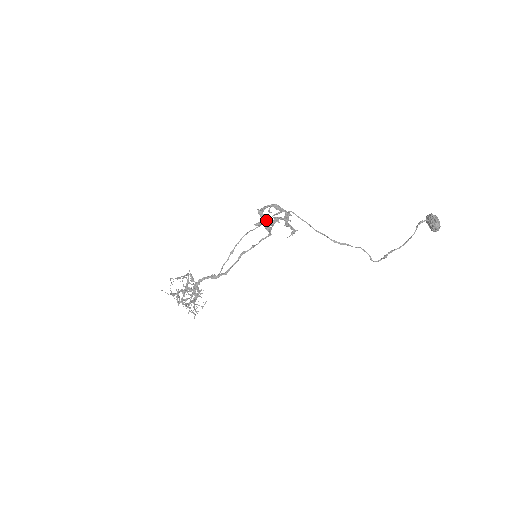
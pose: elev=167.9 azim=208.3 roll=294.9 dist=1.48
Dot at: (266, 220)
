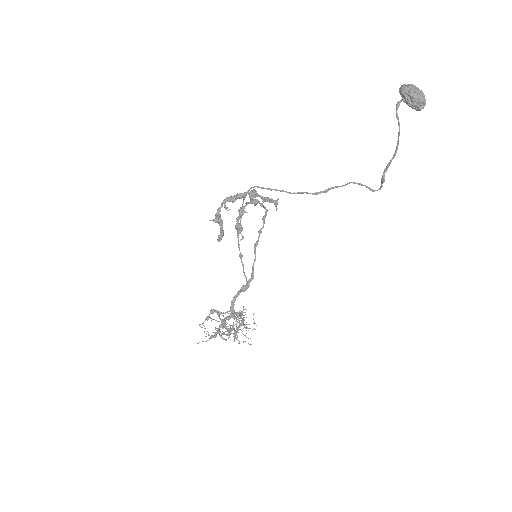
Dot at: occluded
